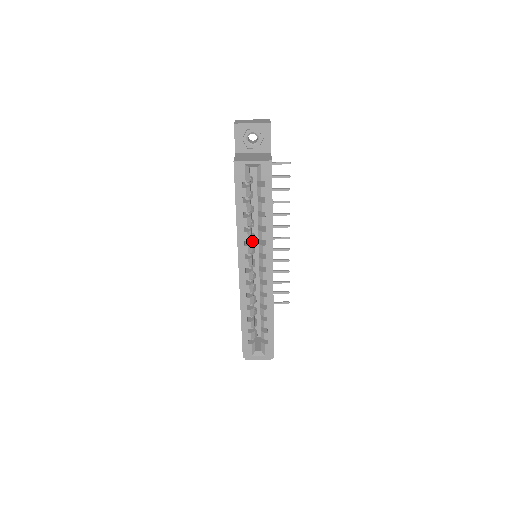
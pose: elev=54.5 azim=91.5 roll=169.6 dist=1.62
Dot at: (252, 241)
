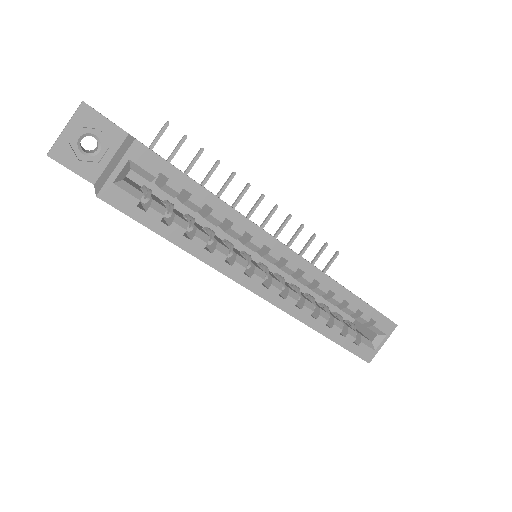
Dot at: occluded
